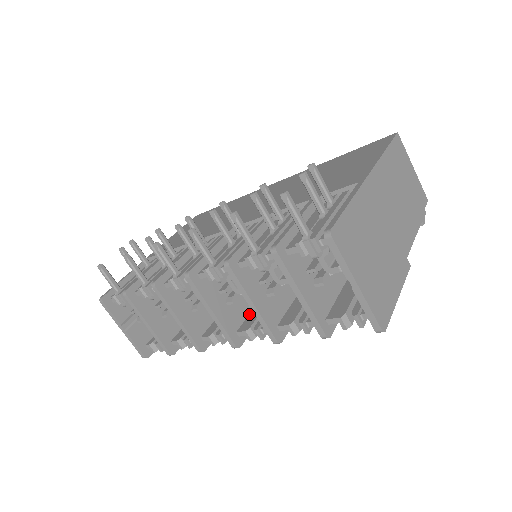
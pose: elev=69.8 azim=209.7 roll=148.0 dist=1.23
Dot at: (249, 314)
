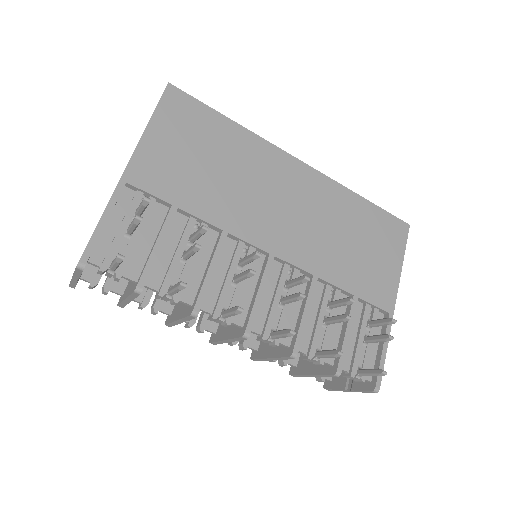
Dot at: occluded
